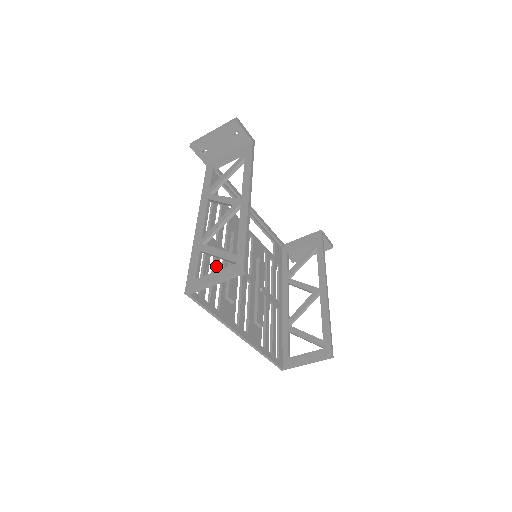
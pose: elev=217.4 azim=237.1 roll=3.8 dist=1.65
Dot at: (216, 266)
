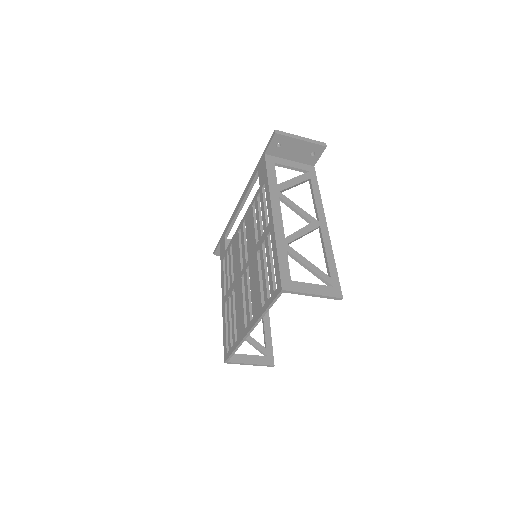
Dot at: (265, 262)
